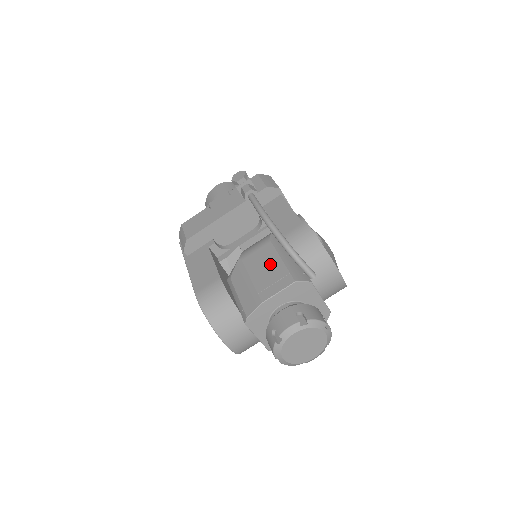
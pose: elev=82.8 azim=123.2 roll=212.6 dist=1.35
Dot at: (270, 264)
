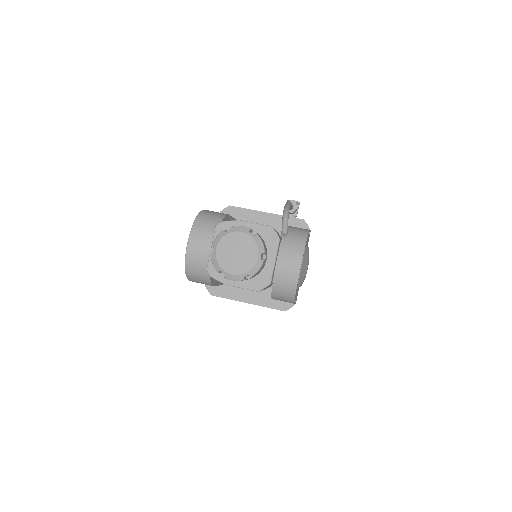
Dot at: occluded
